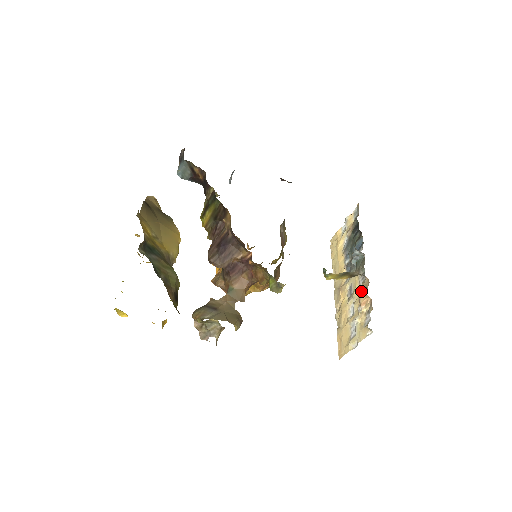
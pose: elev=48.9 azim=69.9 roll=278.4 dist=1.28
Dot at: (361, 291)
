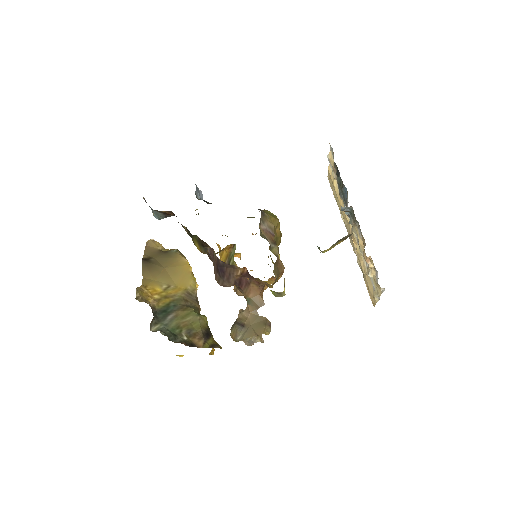
Dot at: (363, 245)
